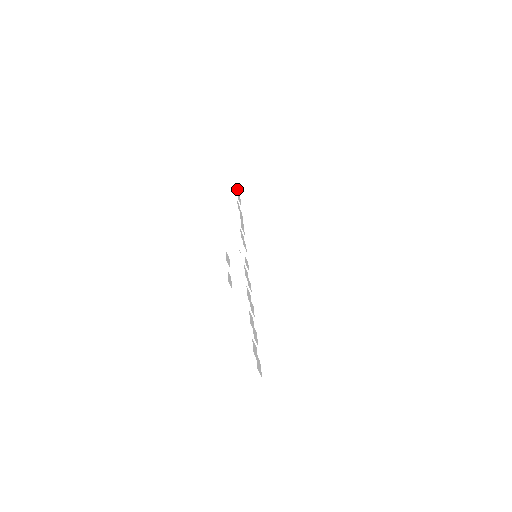
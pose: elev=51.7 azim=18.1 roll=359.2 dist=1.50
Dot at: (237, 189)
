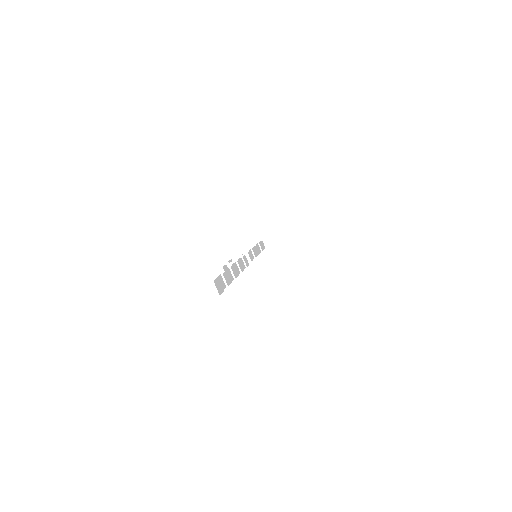
Dot at: (262, 241)
